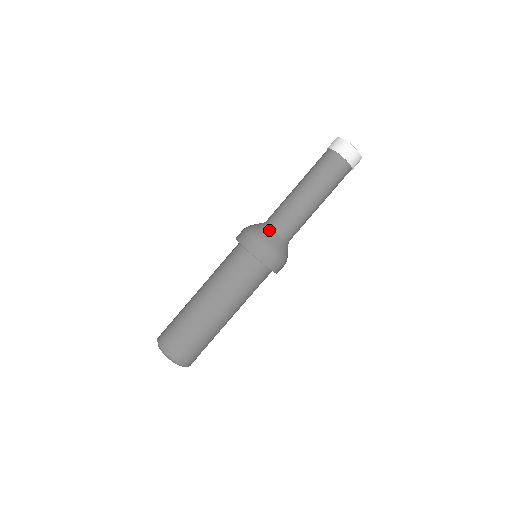
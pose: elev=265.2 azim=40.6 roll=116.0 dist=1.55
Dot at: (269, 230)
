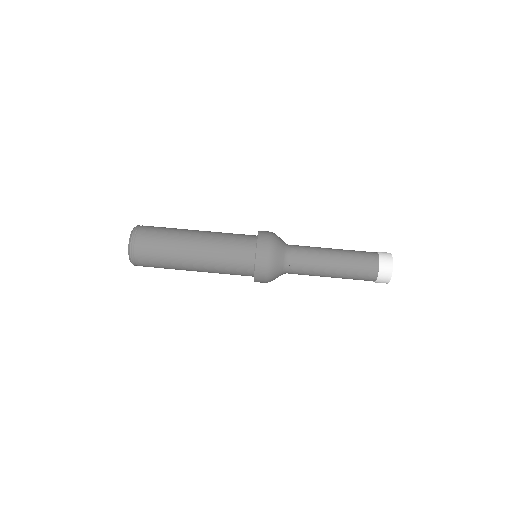
Dot at: (283, 260)
